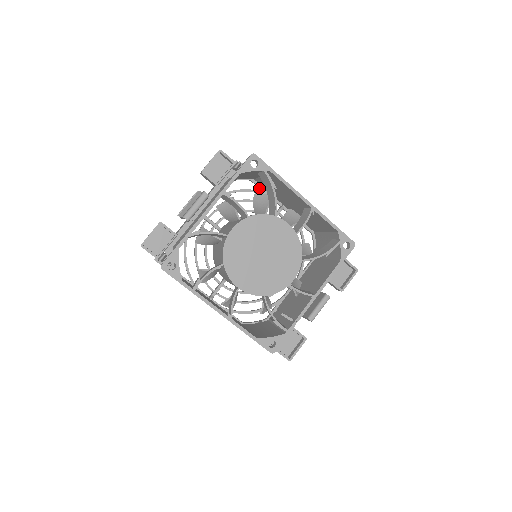
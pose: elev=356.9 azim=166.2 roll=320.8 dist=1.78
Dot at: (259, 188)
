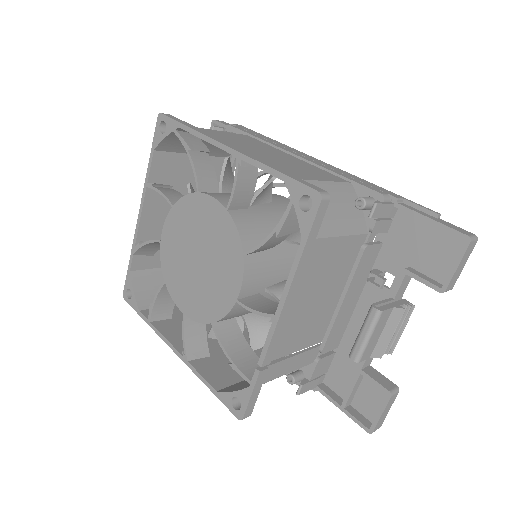
Dot at: occluded
